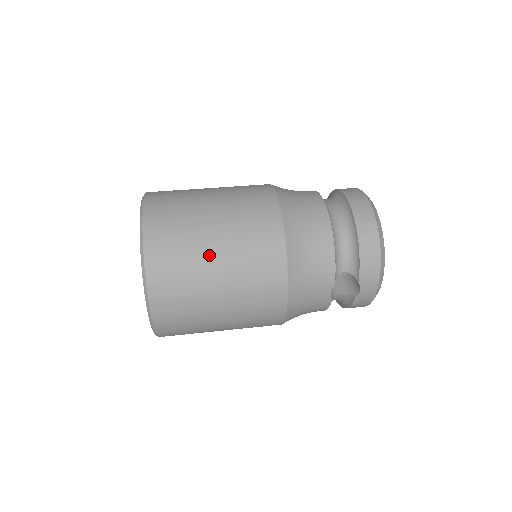
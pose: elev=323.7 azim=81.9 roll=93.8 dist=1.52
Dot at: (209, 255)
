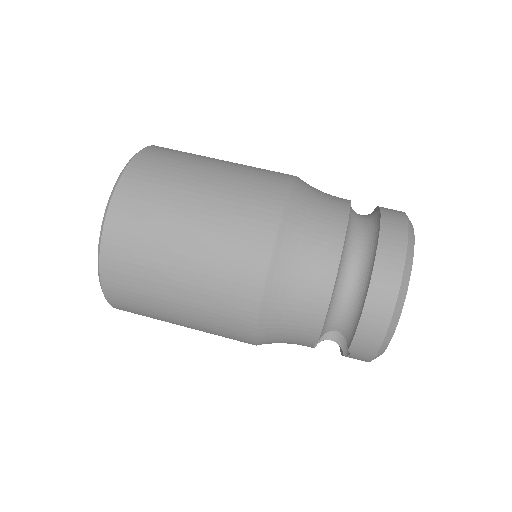
Dot at: (171, 275)
